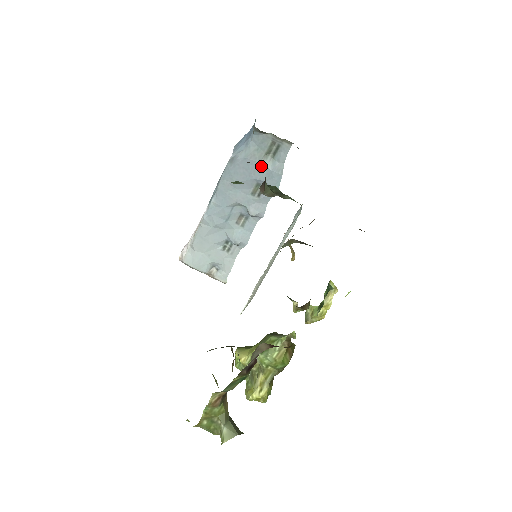
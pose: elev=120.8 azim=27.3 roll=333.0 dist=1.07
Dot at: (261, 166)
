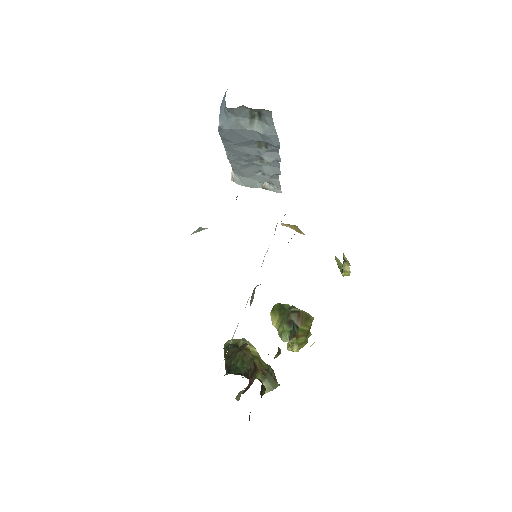
Dot at: (251, 131)
